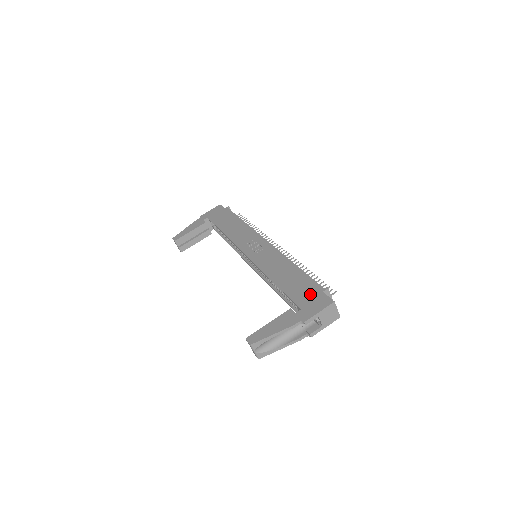
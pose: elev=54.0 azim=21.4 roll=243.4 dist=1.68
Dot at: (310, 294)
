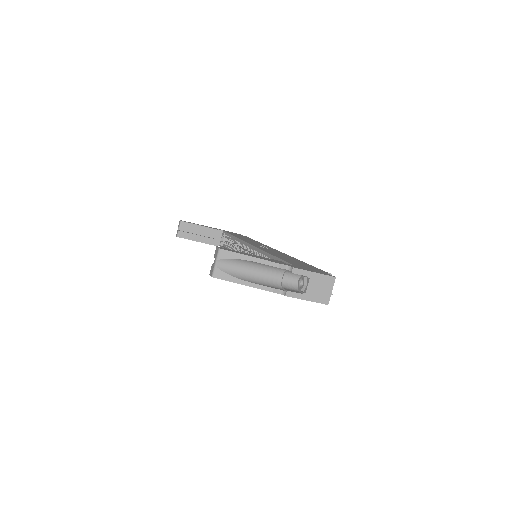
Dot at: (309, 267)
